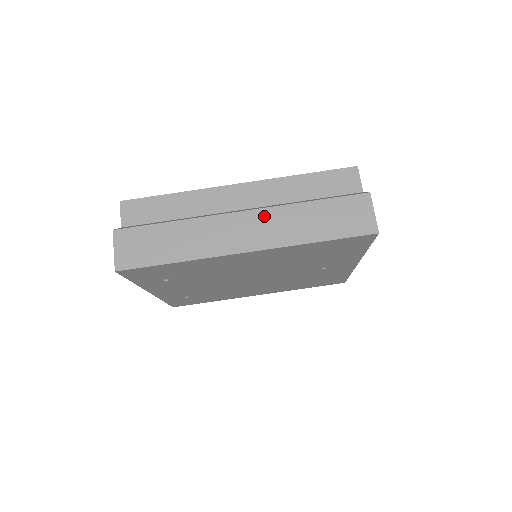
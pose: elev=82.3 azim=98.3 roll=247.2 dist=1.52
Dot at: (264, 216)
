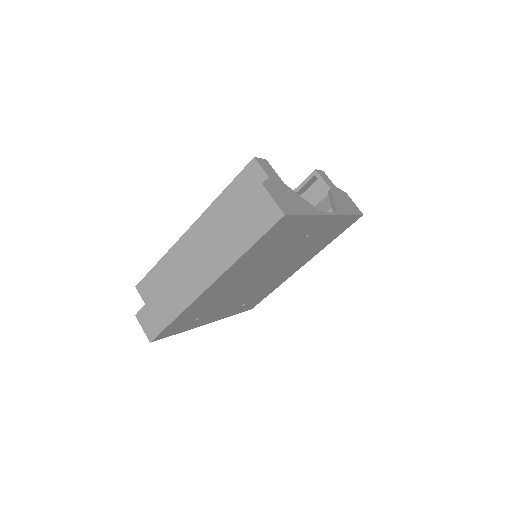
Dot at: (206, 252)
